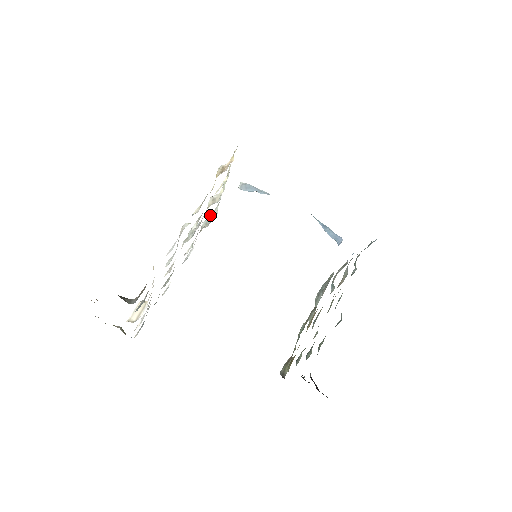
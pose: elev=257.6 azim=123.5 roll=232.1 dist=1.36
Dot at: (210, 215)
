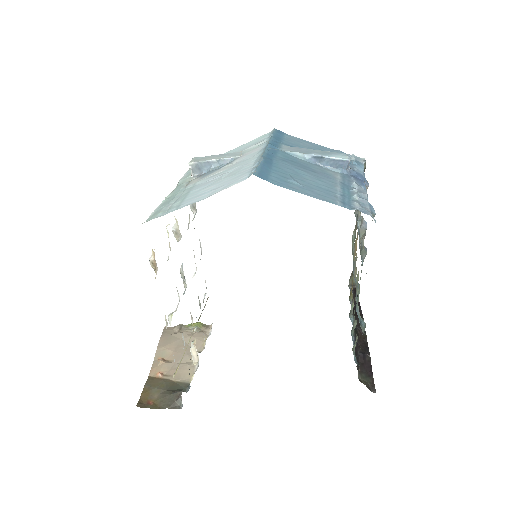
Dot at: occluded
